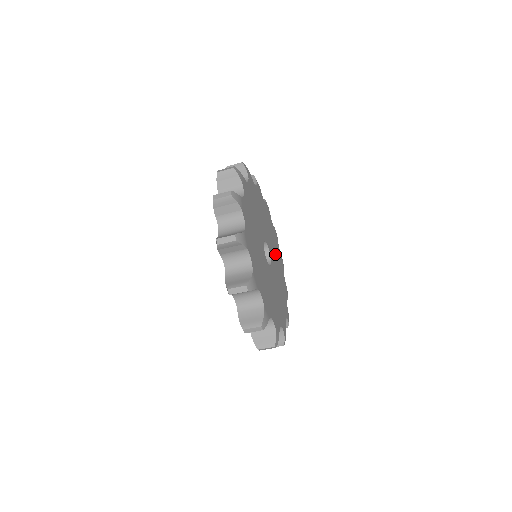
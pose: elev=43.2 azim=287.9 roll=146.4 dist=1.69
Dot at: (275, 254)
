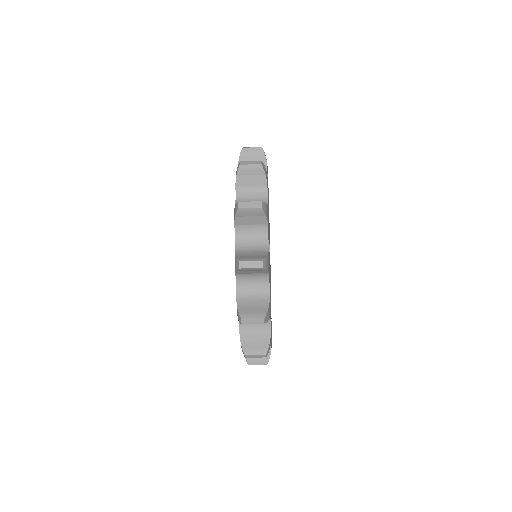
Dot at: occluded
